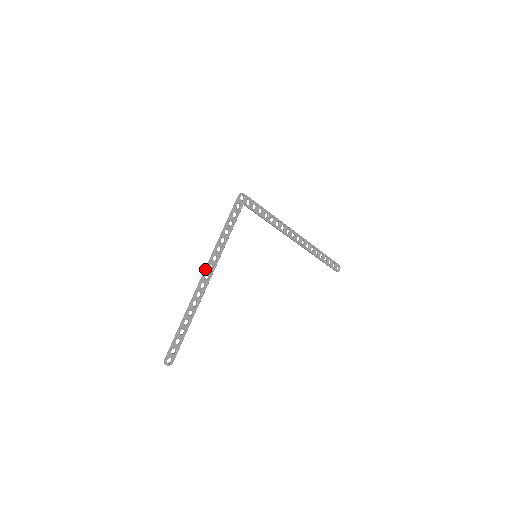
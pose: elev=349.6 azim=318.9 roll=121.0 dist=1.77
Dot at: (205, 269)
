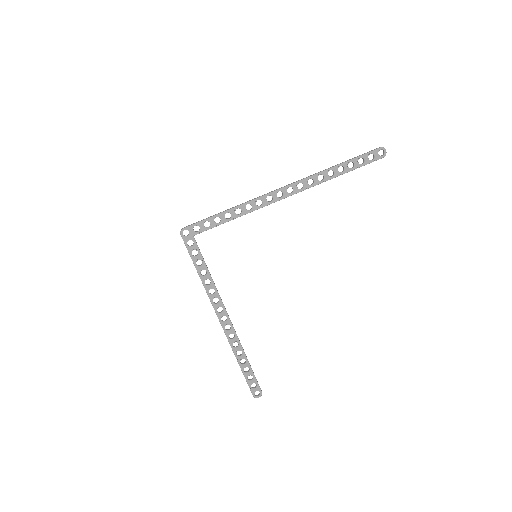
Dot at: occluded
